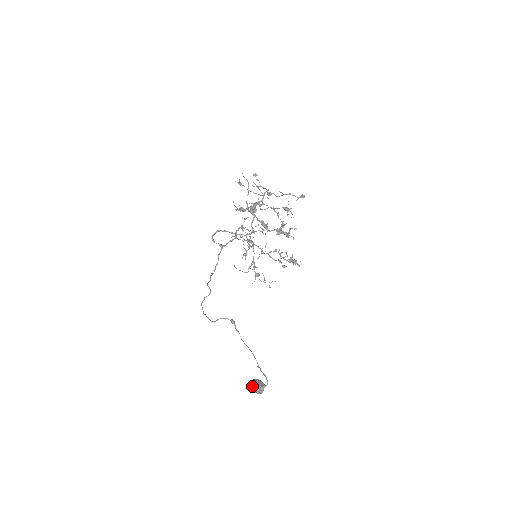
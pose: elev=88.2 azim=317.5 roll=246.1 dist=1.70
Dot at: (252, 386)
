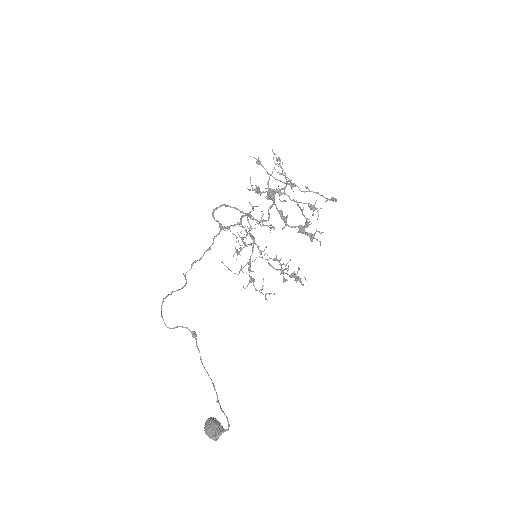
Dot at: (206, 427)
